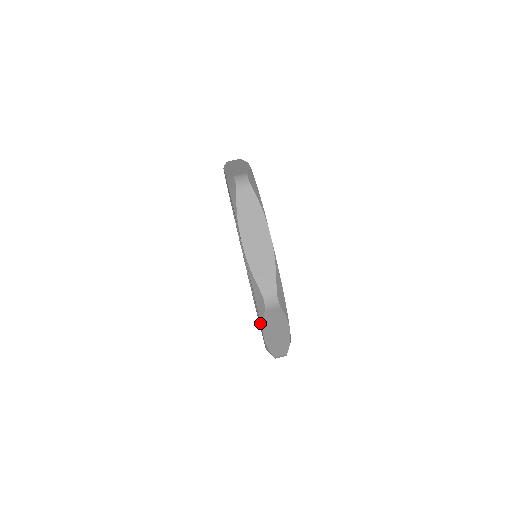
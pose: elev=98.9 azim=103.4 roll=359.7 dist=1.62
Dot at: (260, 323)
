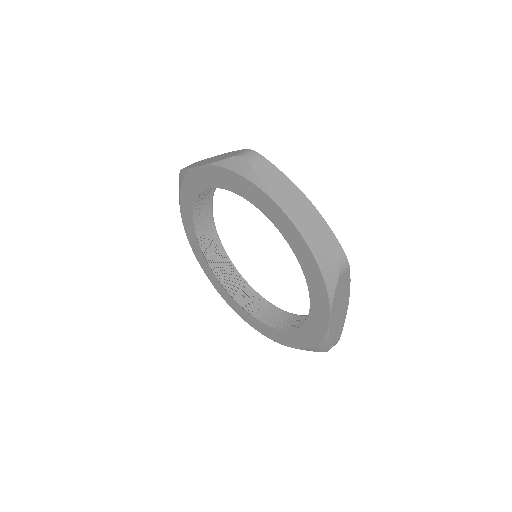
Dot at: (327, 301)
